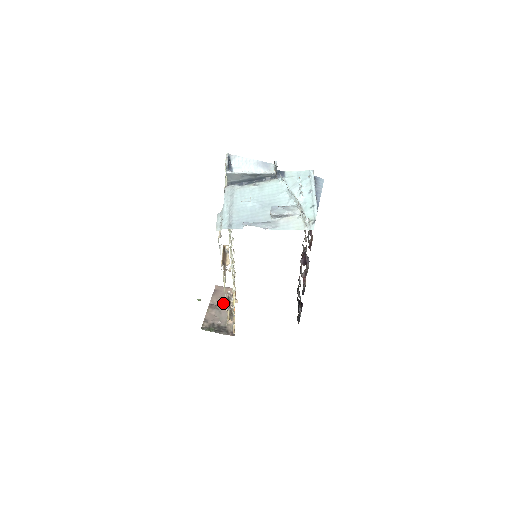
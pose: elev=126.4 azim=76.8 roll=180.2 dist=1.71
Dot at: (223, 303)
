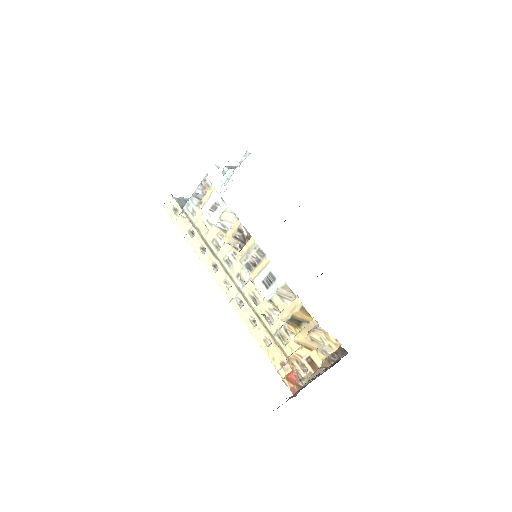
Dot at: occluded
